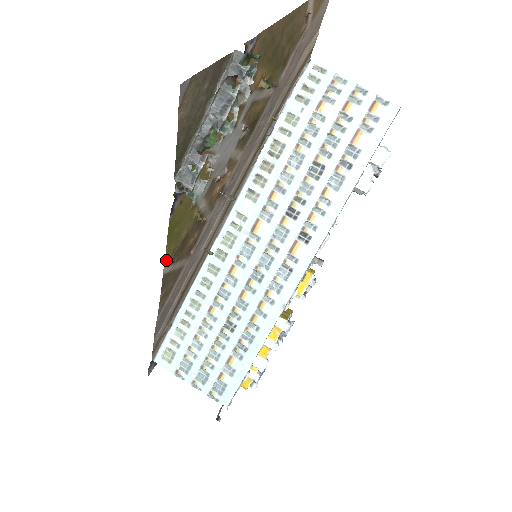
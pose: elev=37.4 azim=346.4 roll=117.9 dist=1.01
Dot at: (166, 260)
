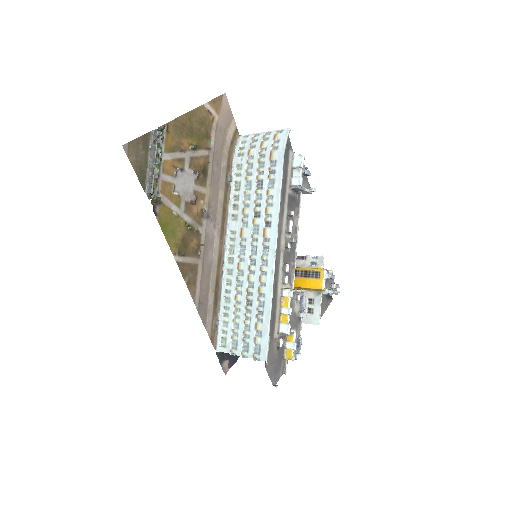
Dot at: (172, 250)
